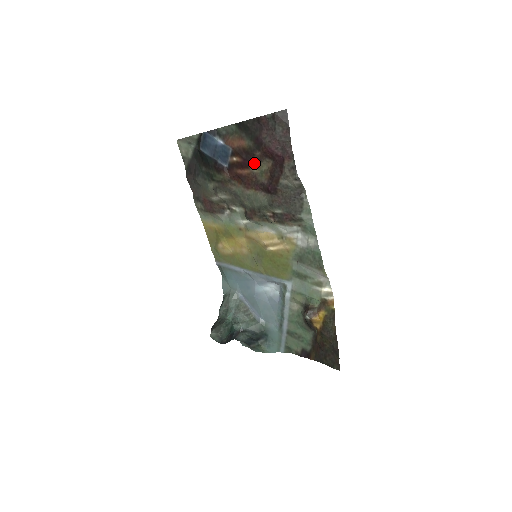
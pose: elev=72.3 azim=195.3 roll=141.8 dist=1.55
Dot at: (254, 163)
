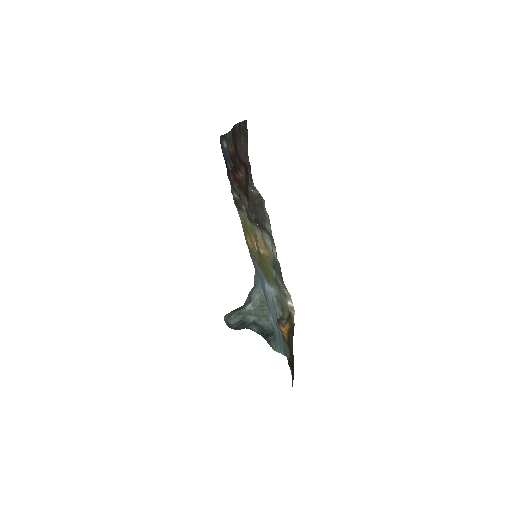
Dot at: (239, 168)
